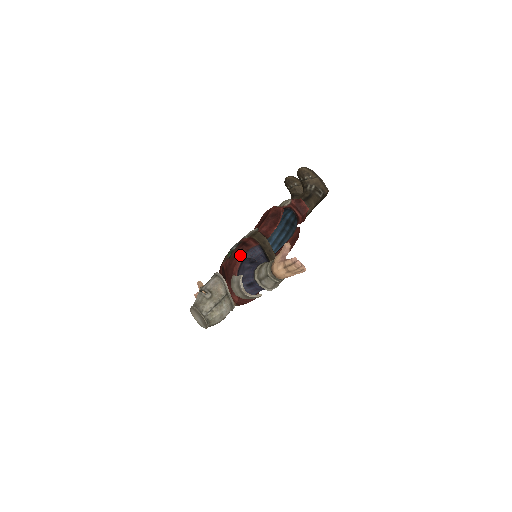
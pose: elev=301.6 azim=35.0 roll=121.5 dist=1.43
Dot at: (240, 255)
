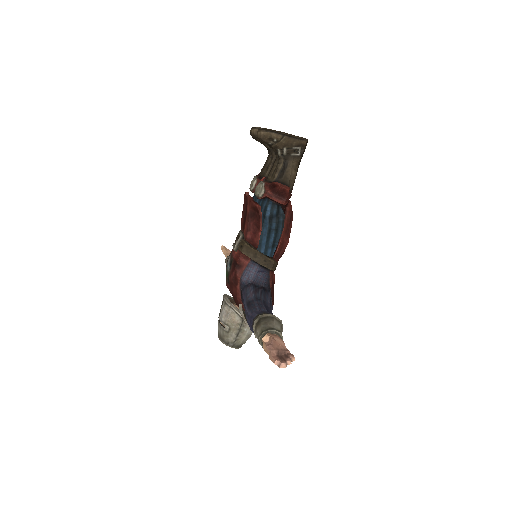
Dot at: (236, 283)
